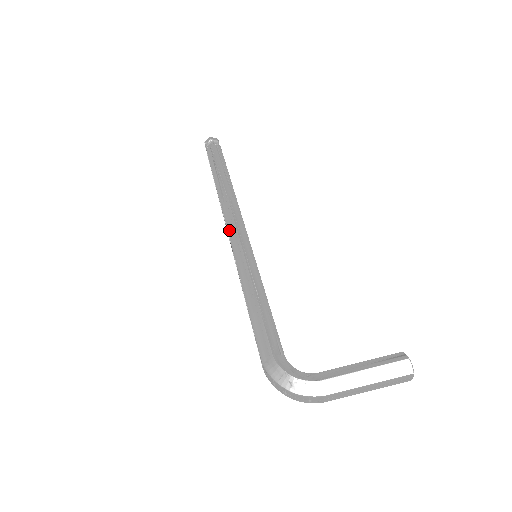
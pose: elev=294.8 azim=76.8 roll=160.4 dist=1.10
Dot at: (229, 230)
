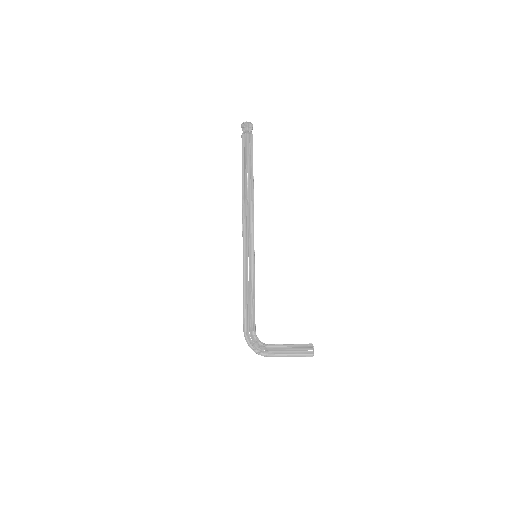
Dot at: (243, 232)
